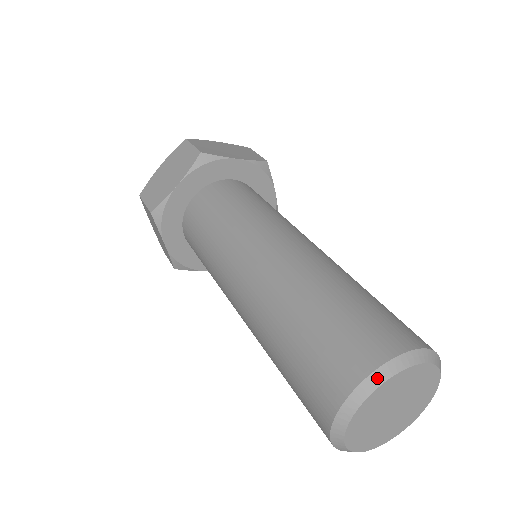
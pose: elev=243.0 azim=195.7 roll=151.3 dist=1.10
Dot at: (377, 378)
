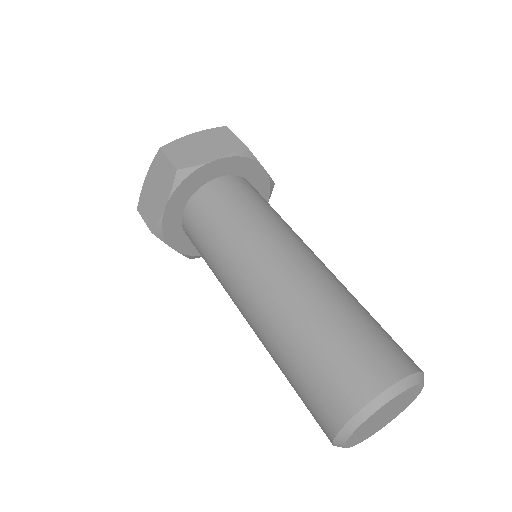
Dot at: (406, 383)
